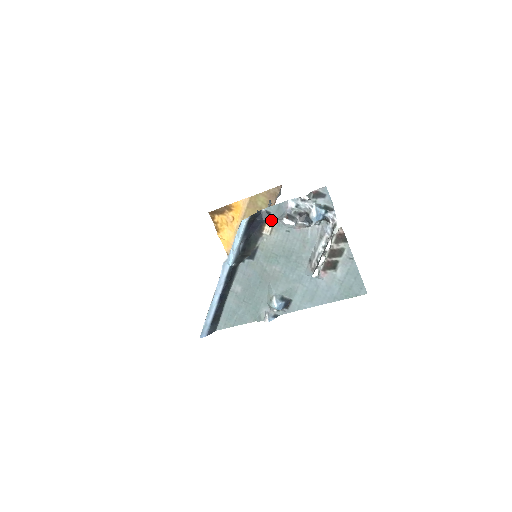
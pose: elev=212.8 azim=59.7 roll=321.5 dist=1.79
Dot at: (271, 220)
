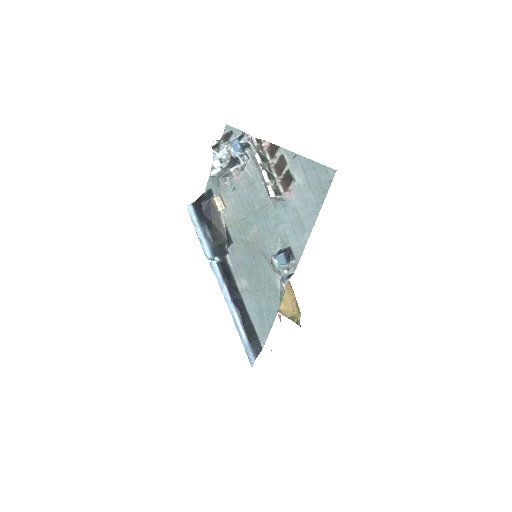
Dot at: (216, 194)
